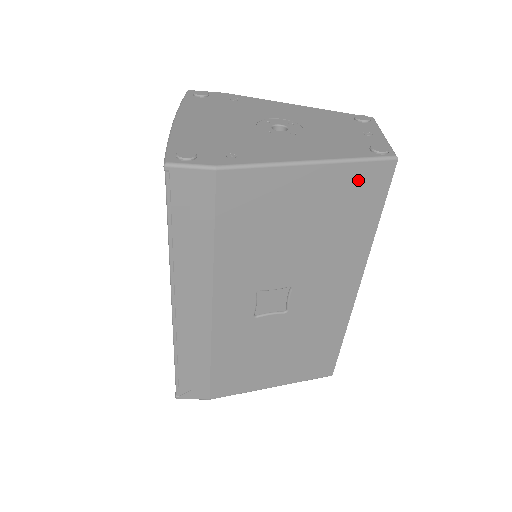
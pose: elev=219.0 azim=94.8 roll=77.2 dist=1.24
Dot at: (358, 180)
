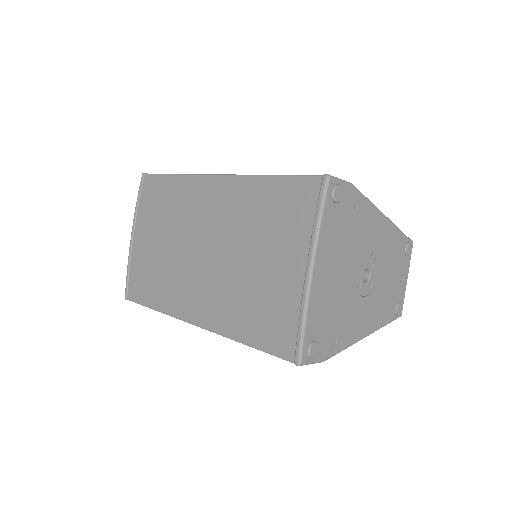
Dot at: occluded
